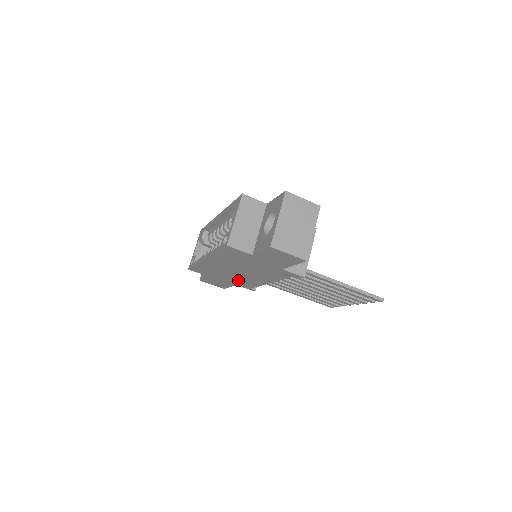
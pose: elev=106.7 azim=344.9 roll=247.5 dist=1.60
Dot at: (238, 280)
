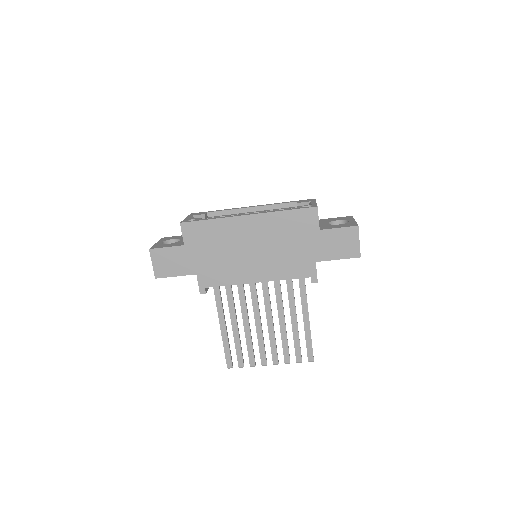
Dot at: (219, 265)
